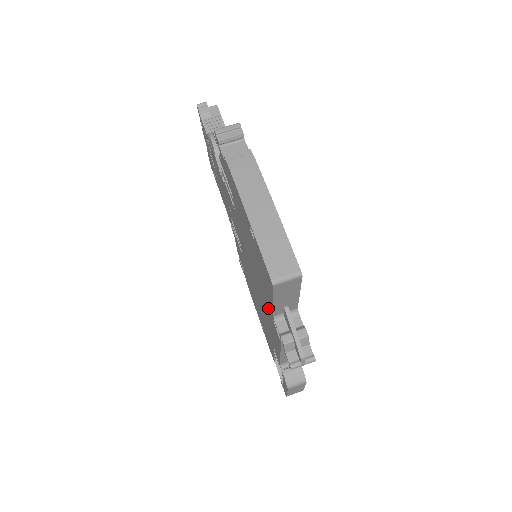
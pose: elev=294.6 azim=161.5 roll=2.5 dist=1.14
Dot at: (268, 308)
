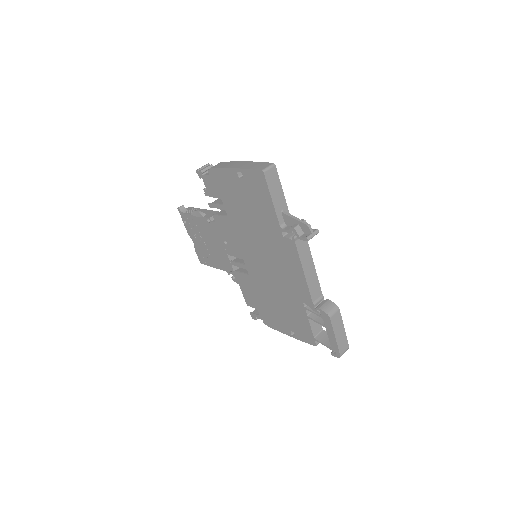
Dot at: (276, 237)
